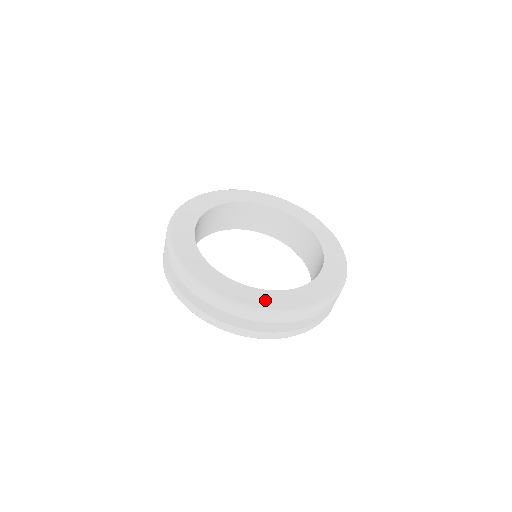
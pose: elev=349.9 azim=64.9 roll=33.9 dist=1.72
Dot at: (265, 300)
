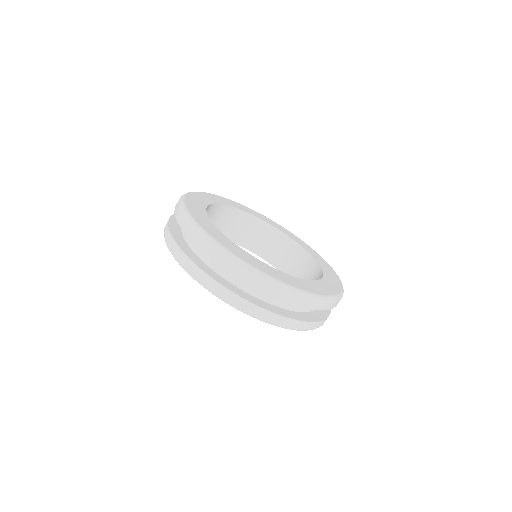
Dot at: (314, 288)
